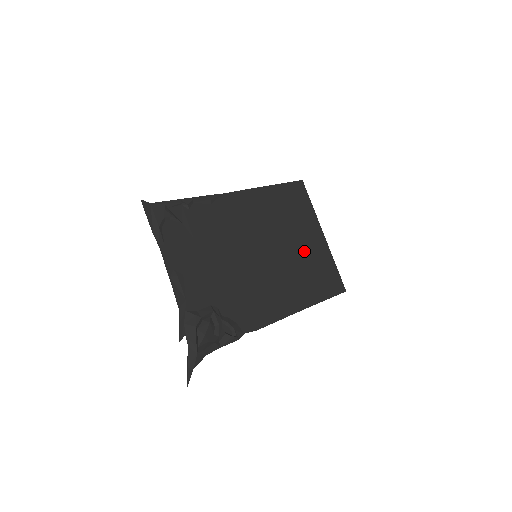
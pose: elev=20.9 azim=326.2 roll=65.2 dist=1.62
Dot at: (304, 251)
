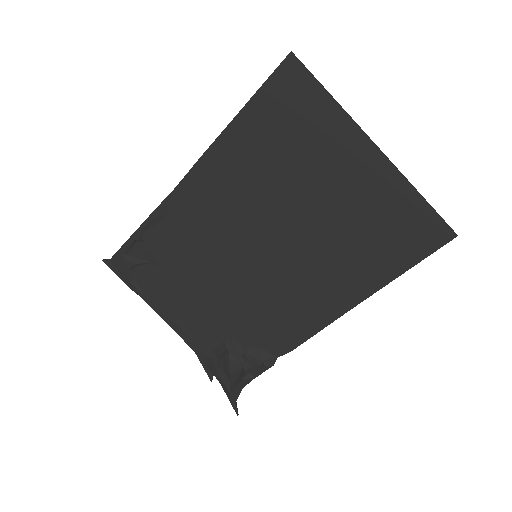
Dot at: (337, 206)
